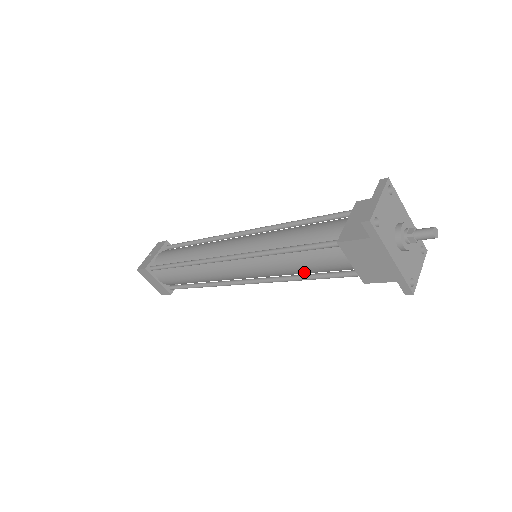
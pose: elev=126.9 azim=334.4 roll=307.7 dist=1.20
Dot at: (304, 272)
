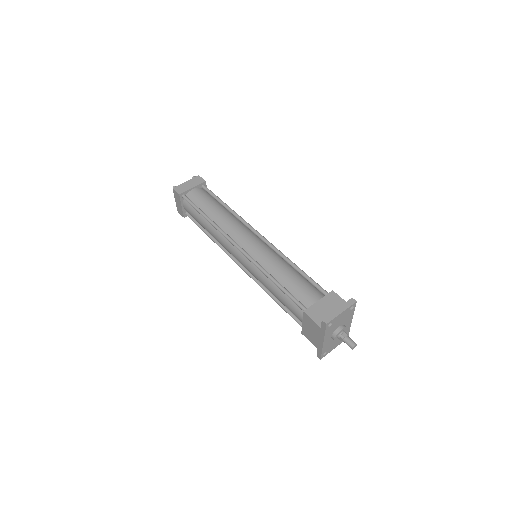
Dot at: (276, 297)
